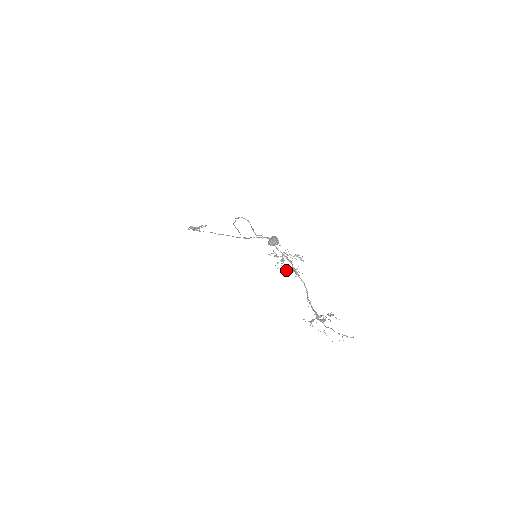
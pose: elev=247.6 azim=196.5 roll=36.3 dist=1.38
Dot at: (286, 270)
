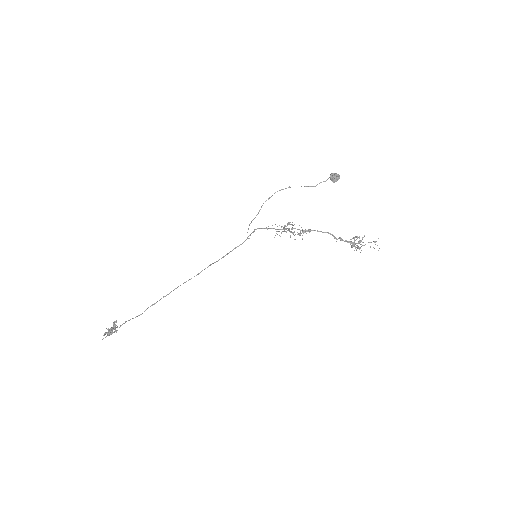
Dot at: (300, 235)
